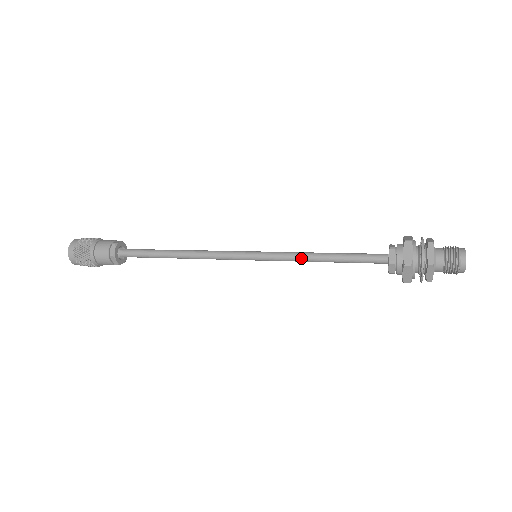
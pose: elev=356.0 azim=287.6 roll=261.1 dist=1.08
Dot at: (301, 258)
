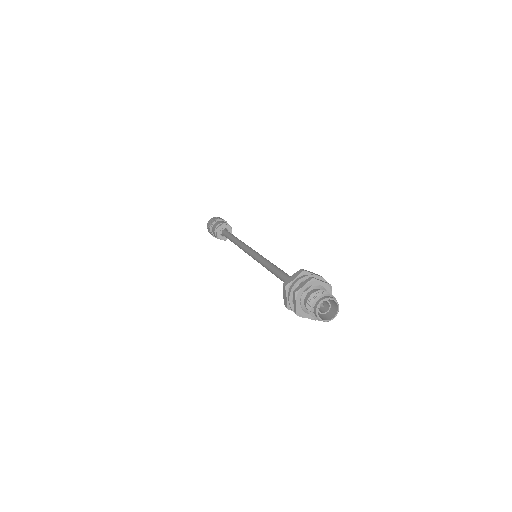
Dot at: (266, 268)
